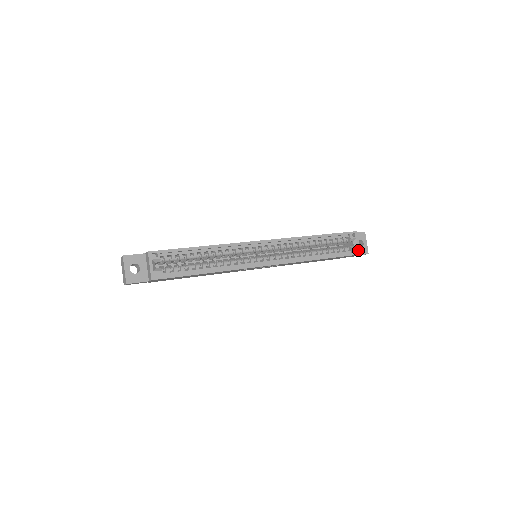
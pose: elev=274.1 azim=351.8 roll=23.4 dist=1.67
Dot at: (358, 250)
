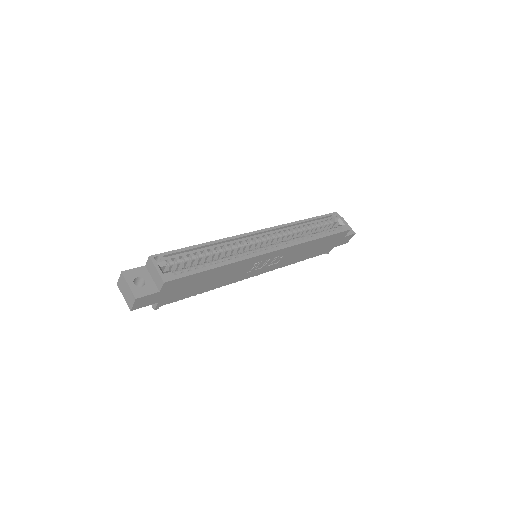
Dot at: (346, 226)
